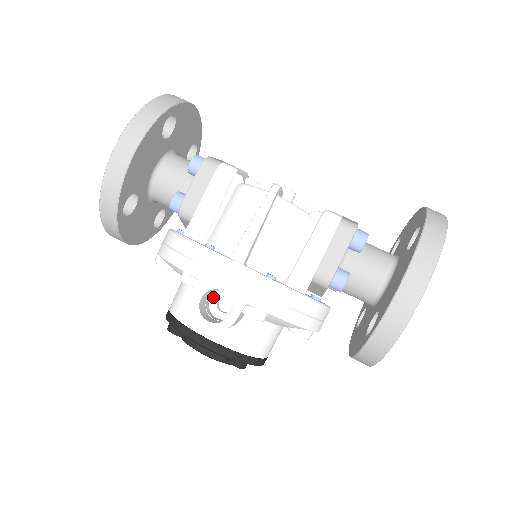
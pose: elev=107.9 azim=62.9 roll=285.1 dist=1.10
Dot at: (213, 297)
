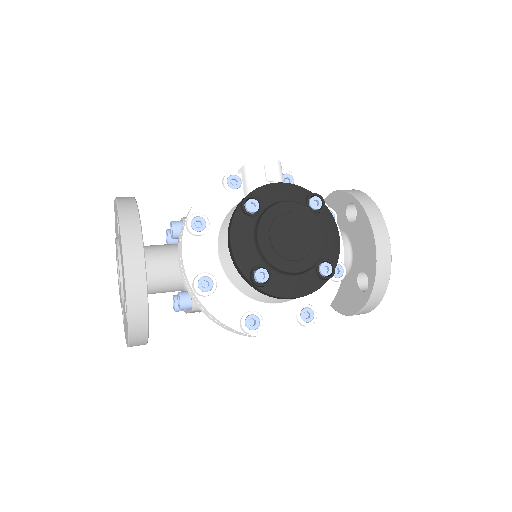
Dot at: occluded
